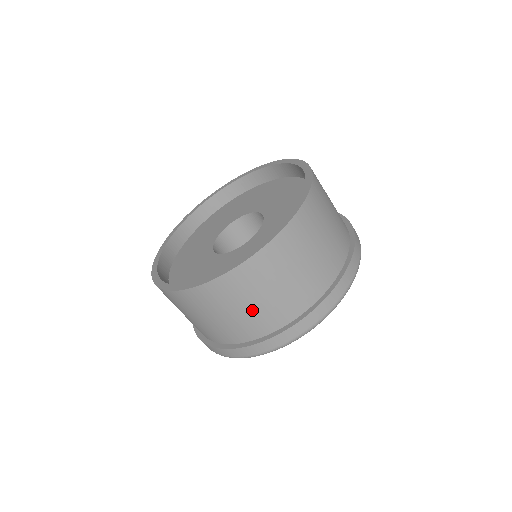
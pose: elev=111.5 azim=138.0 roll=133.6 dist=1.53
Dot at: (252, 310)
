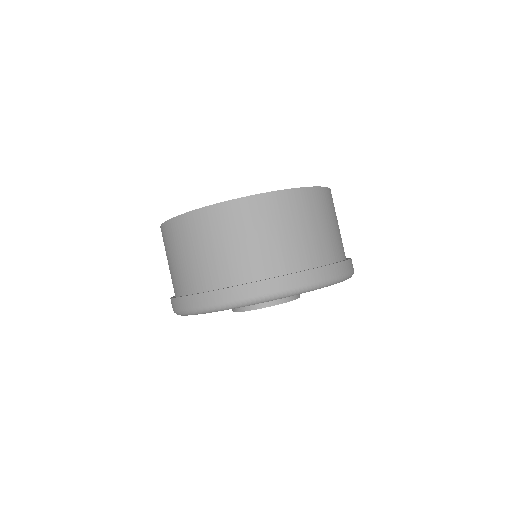
Dot at: (197, 259)
